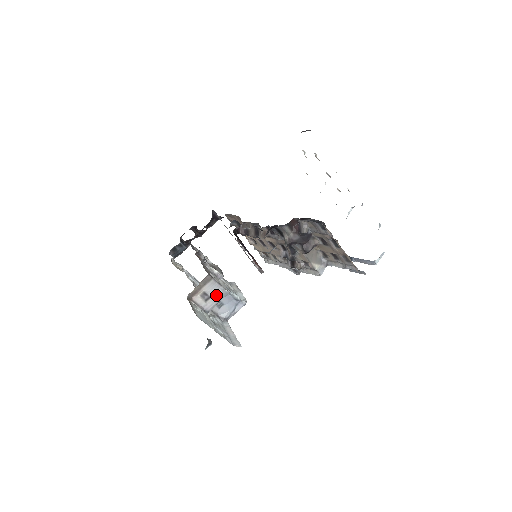
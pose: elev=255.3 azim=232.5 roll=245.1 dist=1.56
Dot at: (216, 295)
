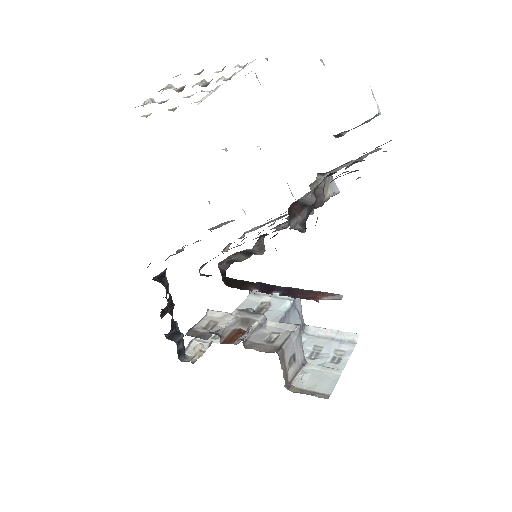
Dot at: (295, 345)
